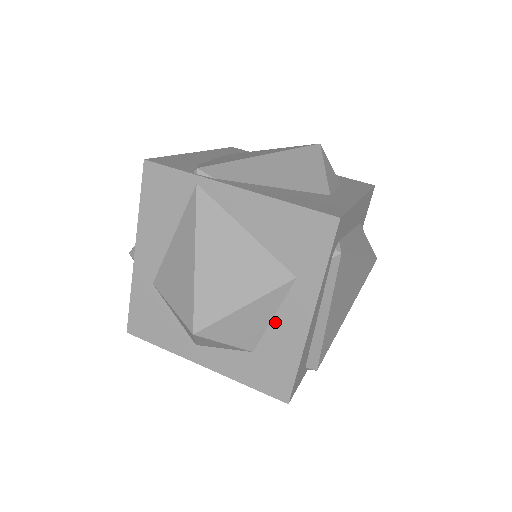
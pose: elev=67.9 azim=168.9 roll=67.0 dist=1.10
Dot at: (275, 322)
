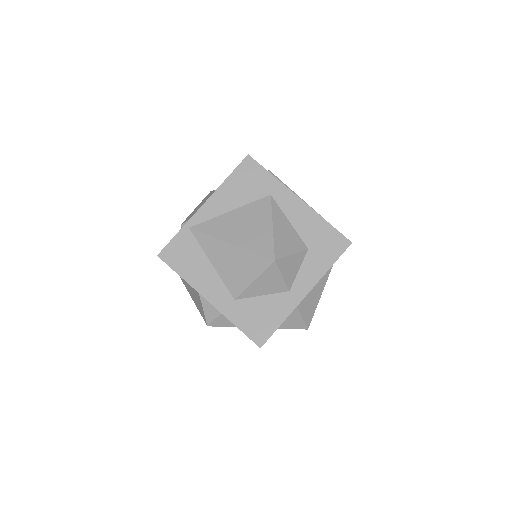
Dot at: (293, 223)
